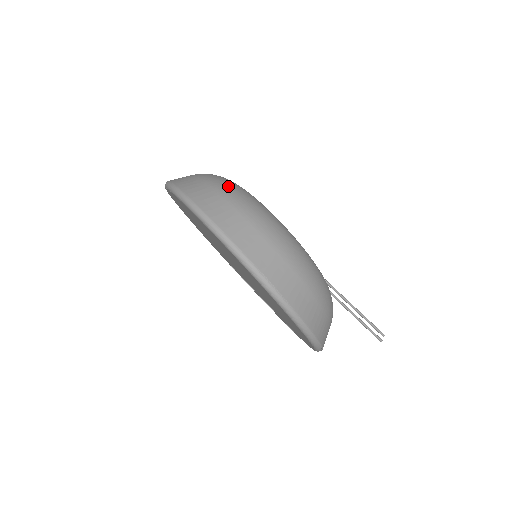
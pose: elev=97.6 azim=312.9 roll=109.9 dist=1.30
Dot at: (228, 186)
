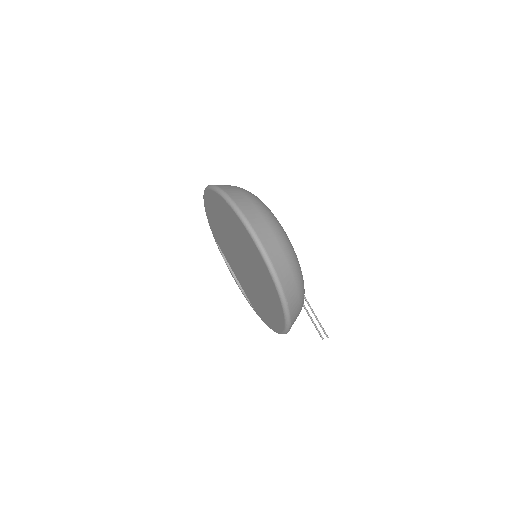
Dot at: (270, 215)
